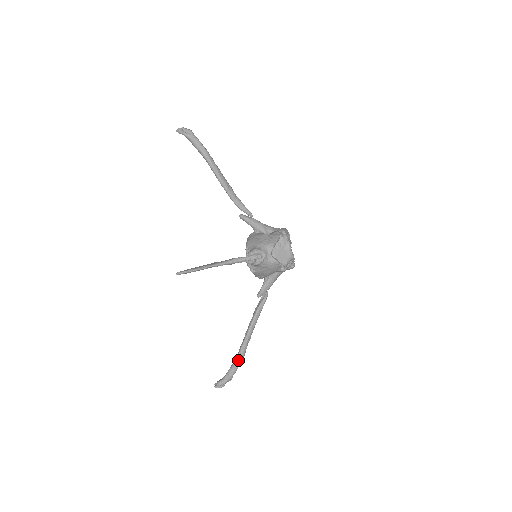
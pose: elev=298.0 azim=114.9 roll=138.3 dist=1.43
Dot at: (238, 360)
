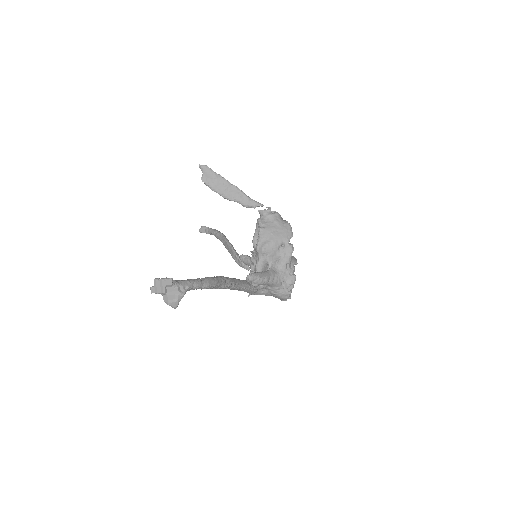
Dot at: (208, 277)
